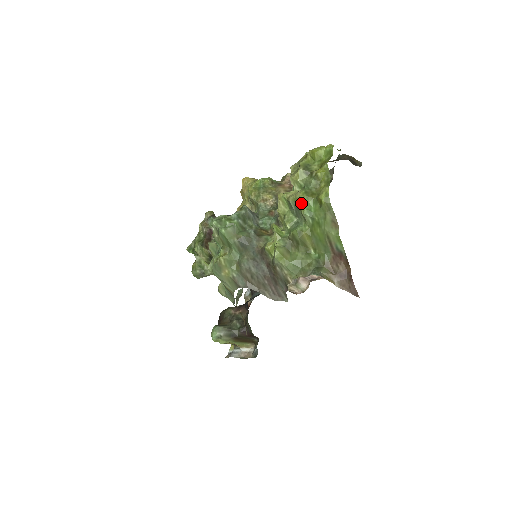
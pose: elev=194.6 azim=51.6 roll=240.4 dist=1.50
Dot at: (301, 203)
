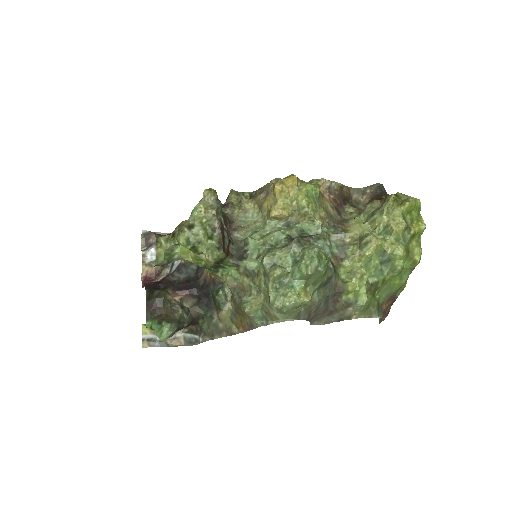
Dot at: (401, 259)
